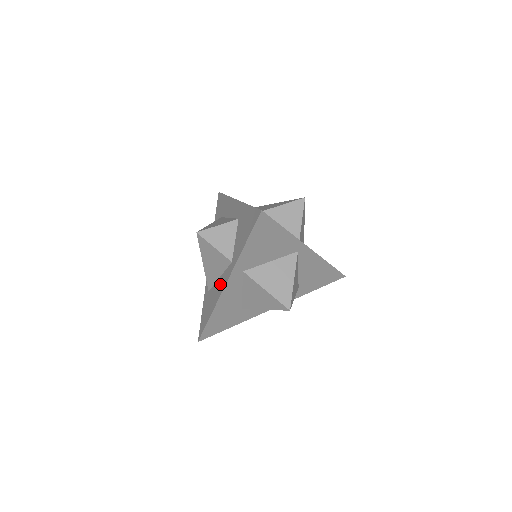
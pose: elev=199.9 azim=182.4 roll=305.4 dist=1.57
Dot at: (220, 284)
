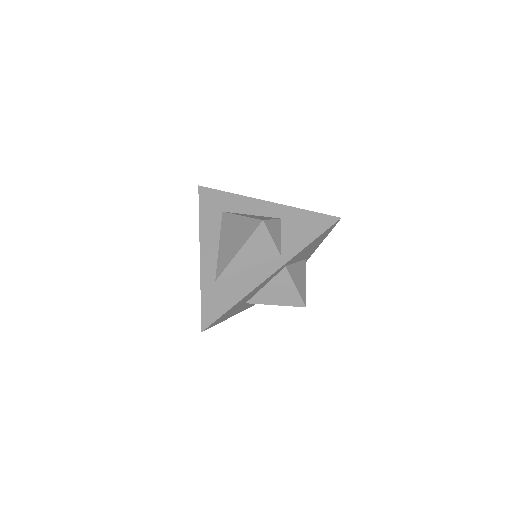
Dot at: (254, 274)
